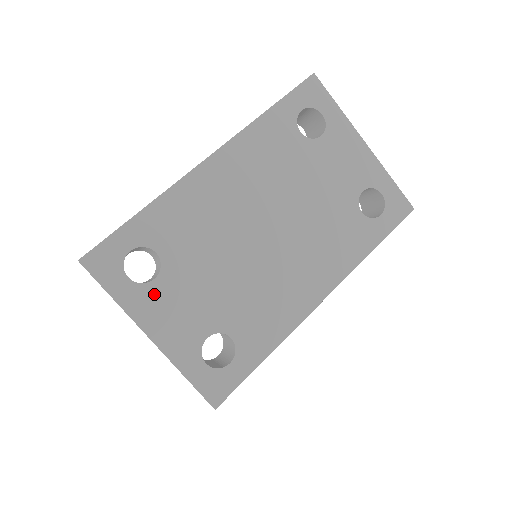
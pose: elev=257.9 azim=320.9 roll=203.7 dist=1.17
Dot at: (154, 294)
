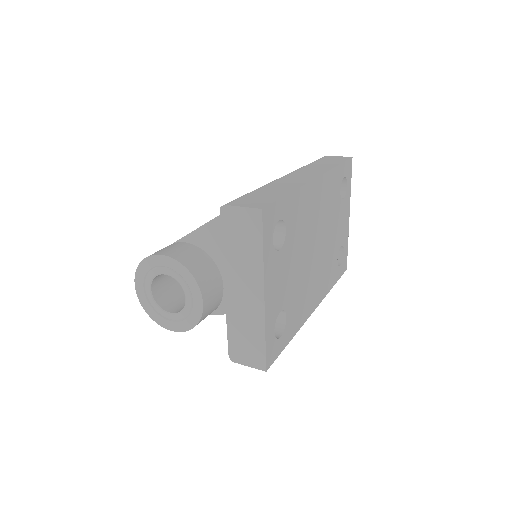
Dot at: (276, 262)
